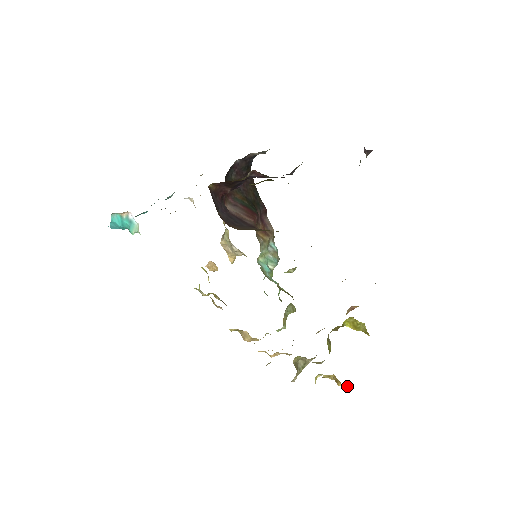
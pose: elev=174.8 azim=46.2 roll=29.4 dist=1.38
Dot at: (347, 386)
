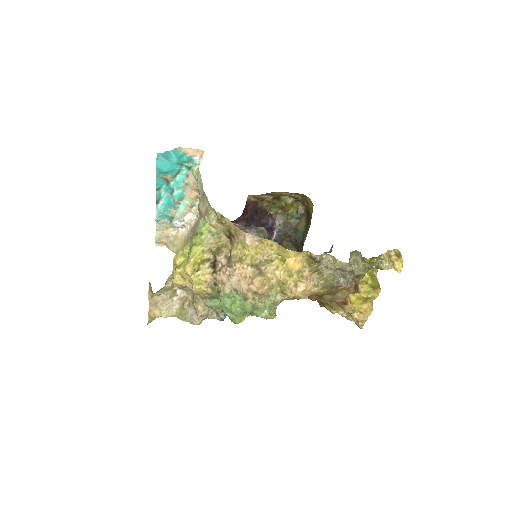
Dot at: occluded
